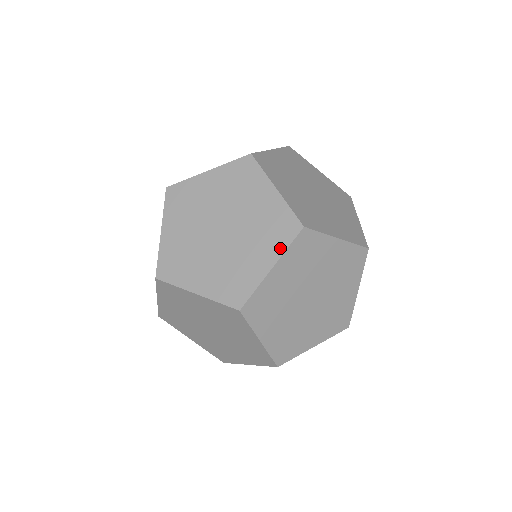
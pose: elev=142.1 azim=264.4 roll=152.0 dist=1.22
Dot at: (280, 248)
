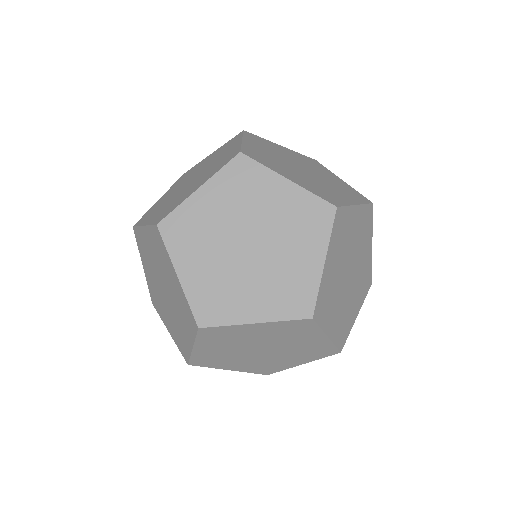
Dot at: (192, 335)
